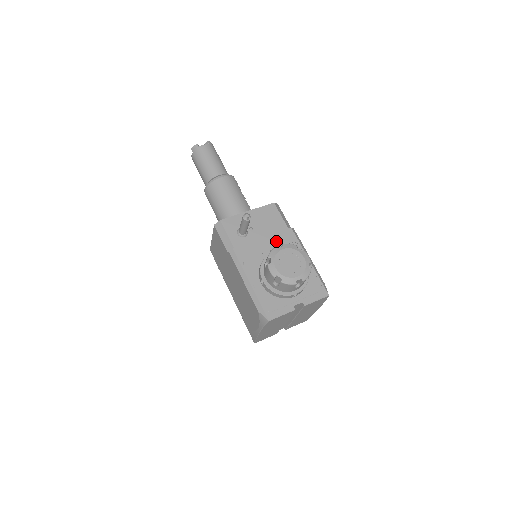
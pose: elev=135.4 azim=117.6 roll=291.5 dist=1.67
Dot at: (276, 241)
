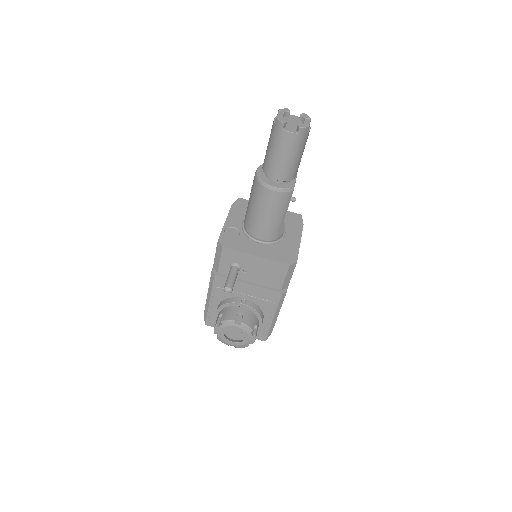
Dot at: (258, 293)
